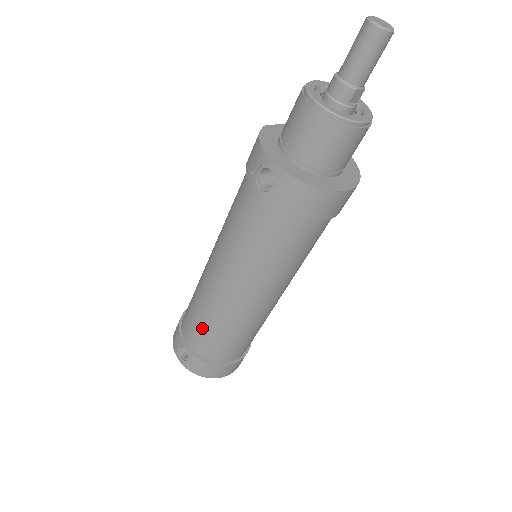
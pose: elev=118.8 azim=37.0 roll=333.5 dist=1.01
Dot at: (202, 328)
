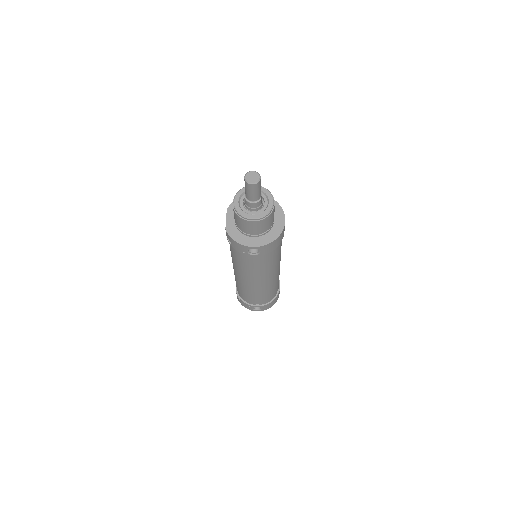
Dot at: (260, 297)
